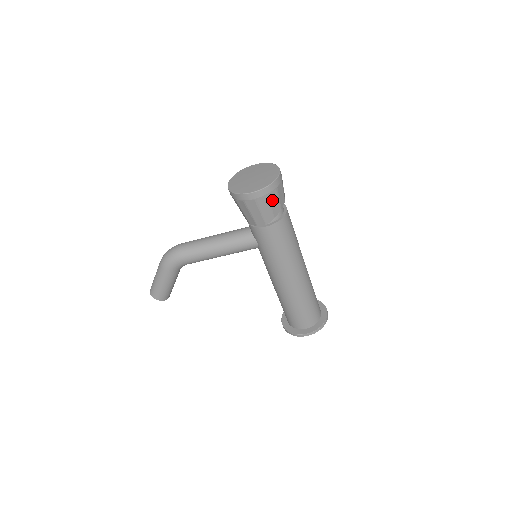
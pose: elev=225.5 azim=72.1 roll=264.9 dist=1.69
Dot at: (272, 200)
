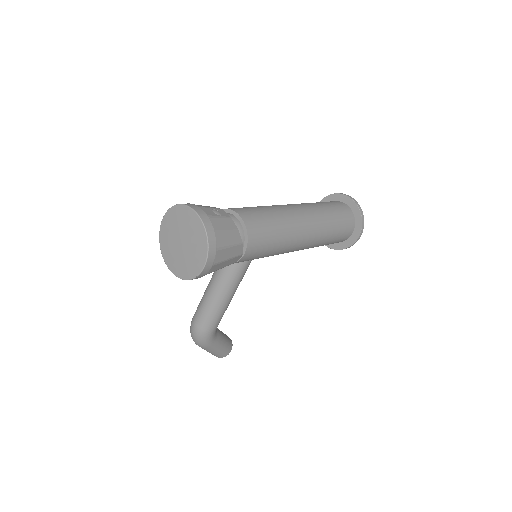
Dot at: (224, 242)
